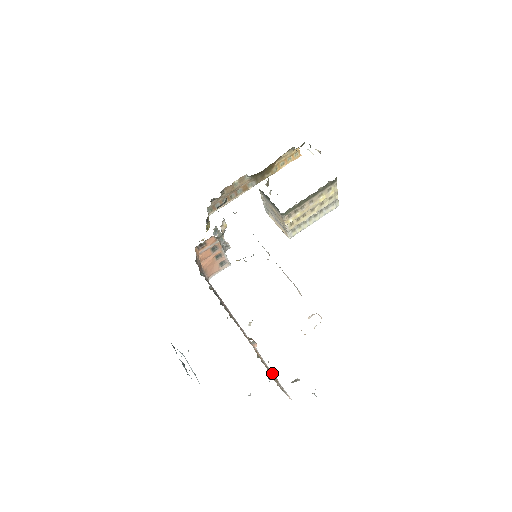
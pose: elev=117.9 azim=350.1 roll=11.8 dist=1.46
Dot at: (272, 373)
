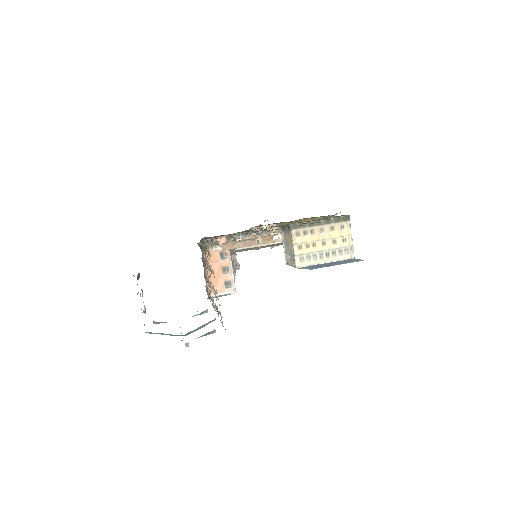
Dot at: (221, 322)
